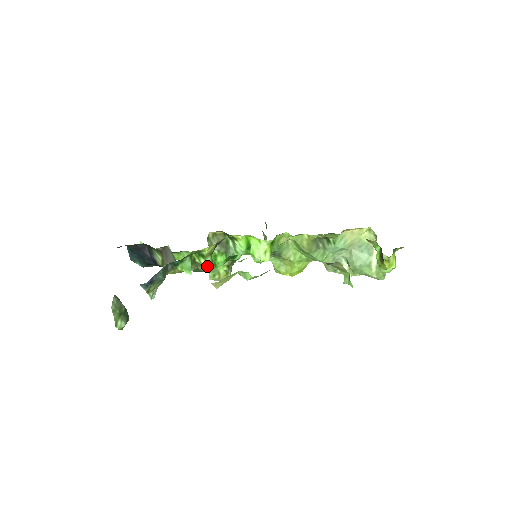
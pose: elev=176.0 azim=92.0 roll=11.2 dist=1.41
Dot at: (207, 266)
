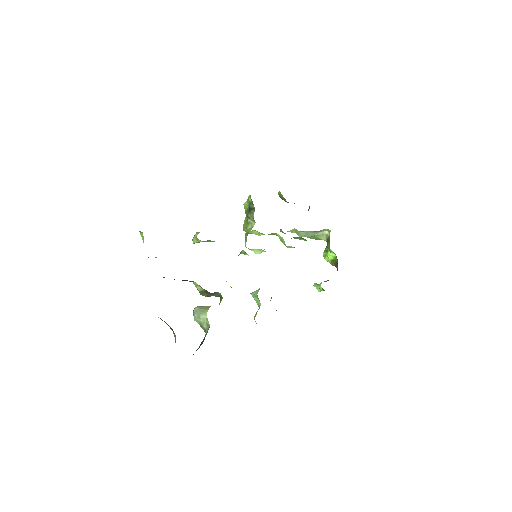
Dot at: occluded
